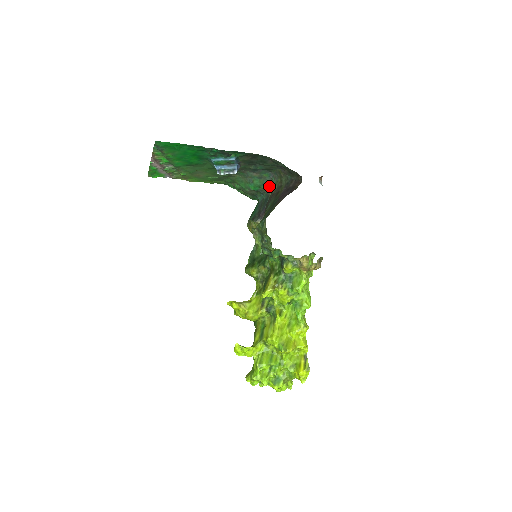
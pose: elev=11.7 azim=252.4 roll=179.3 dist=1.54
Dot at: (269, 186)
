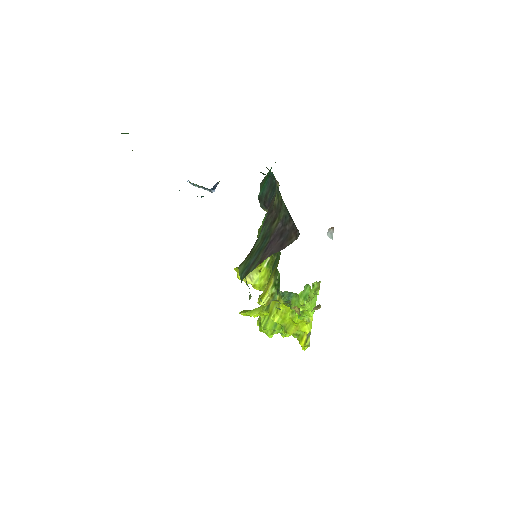
Dot at: occluded
